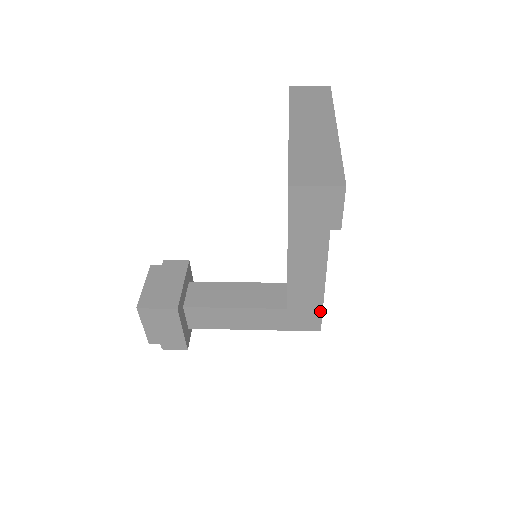
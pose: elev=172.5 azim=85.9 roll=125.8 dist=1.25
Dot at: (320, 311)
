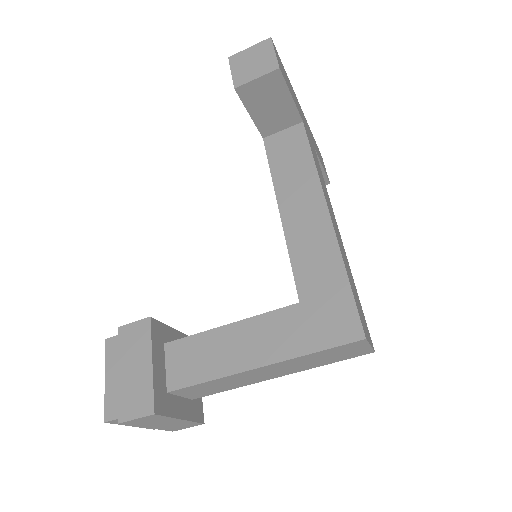
Dot at: (348, 292)
